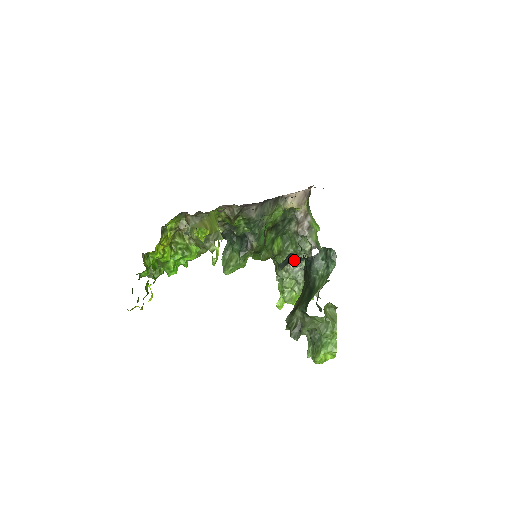
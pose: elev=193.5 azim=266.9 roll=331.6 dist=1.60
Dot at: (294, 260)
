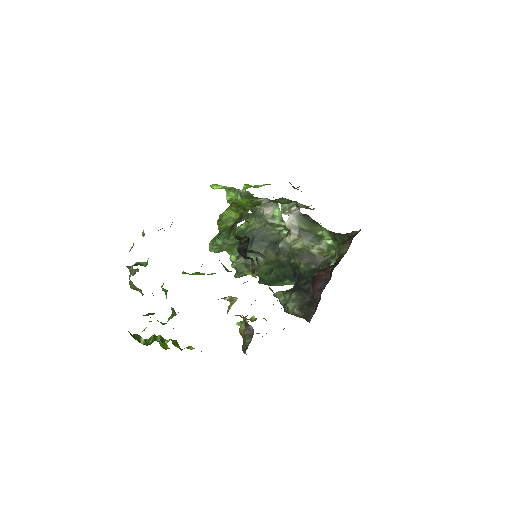
Dot at: occluded
